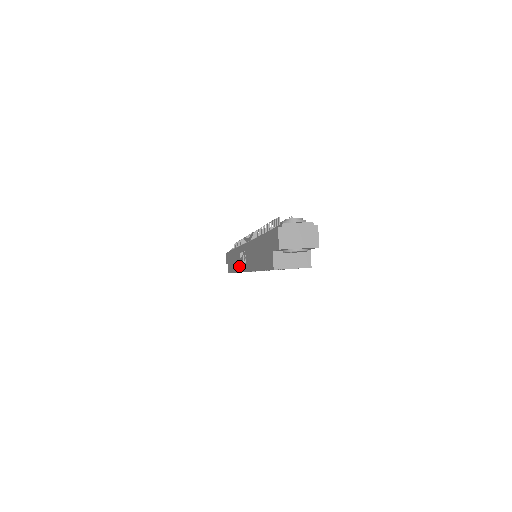
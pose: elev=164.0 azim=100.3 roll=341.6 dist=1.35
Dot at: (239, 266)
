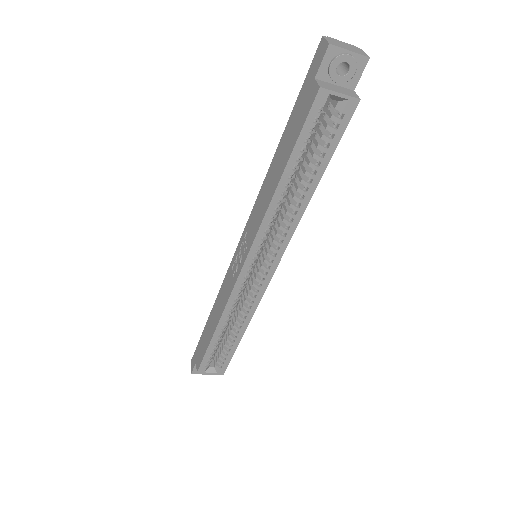
Dot at: (230, 286)
